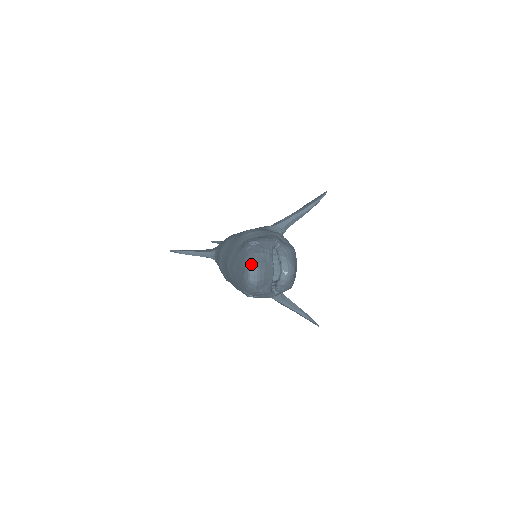
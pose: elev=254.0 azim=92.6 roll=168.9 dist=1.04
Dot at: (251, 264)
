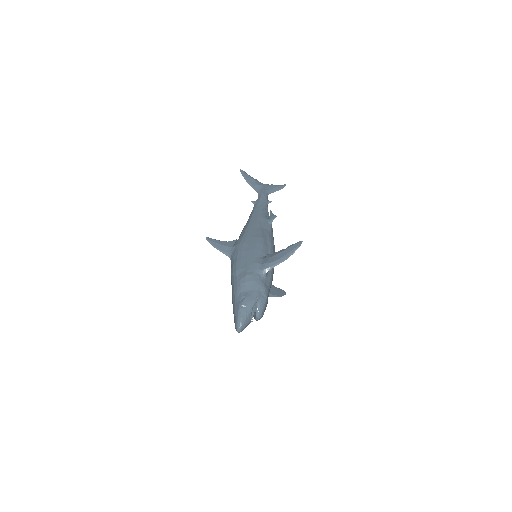
Dot at: (238, 326)
